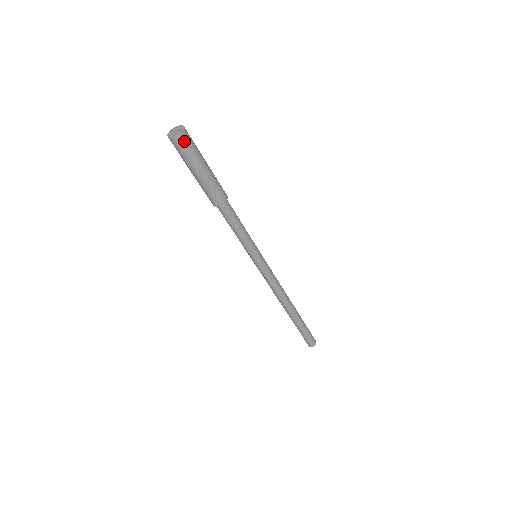
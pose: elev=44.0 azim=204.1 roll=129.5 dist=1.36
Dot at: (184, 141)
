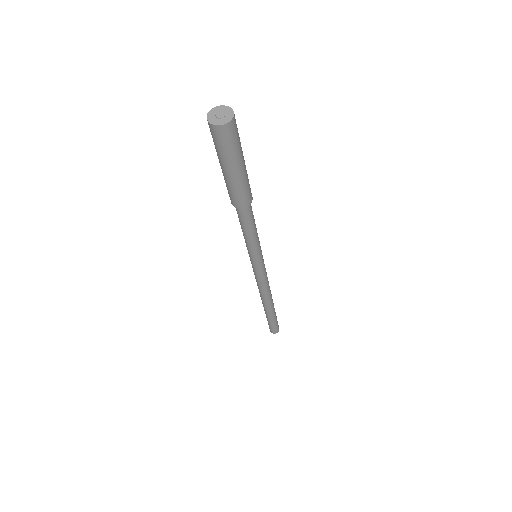
Dot at: (235, 126)
